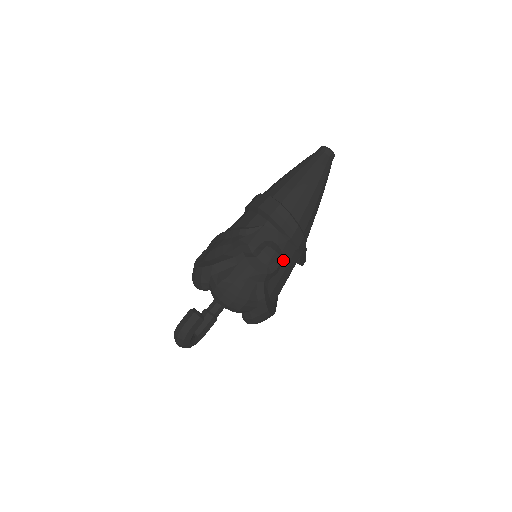
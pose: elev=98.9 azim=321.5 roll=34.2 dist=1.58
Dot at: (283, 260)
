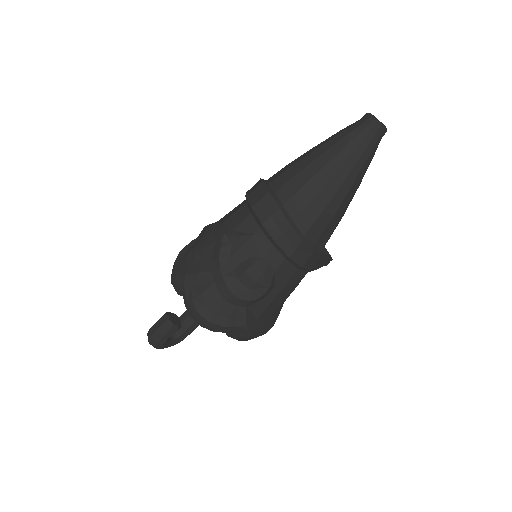
Dot at: (277, 281)
